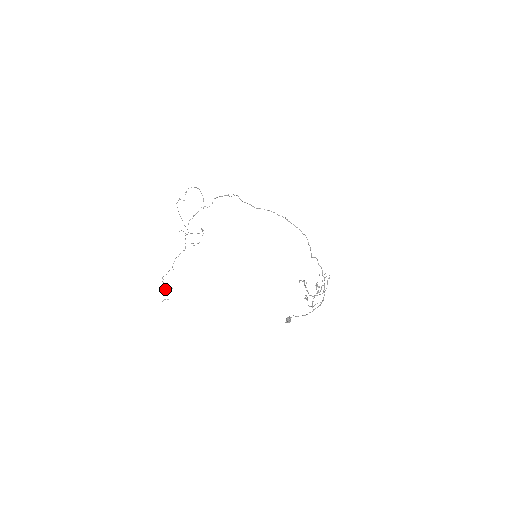
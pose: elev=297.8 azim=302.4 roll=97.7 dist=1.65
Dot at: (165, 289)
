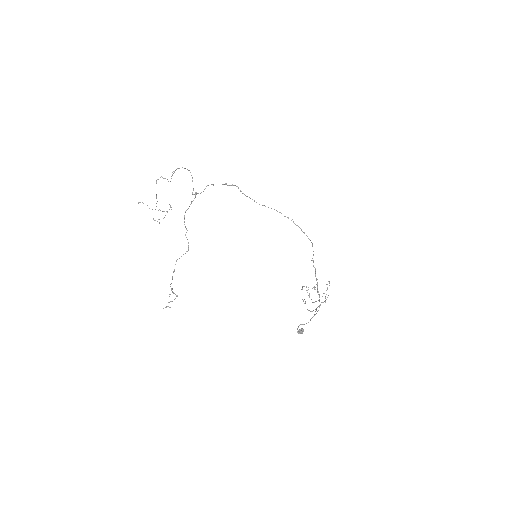
Dot at: (174, 299)
